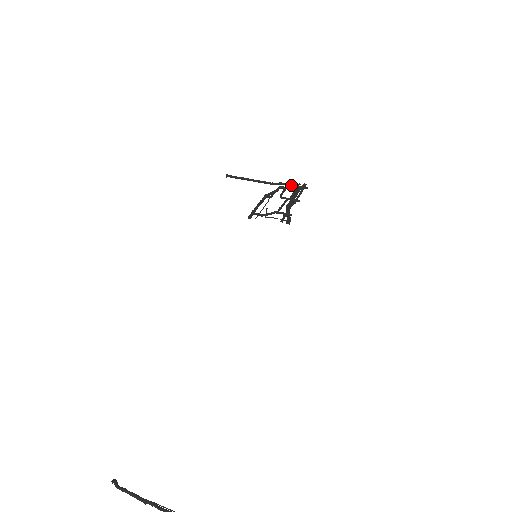
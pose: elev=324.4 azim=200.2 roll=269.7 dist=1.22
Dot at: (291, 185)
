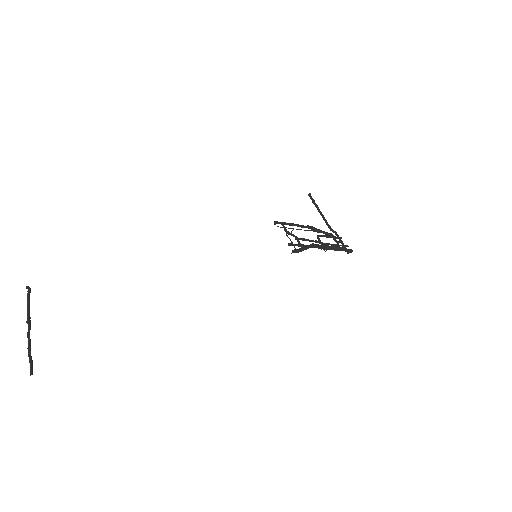
Dot at: (339, 239)
